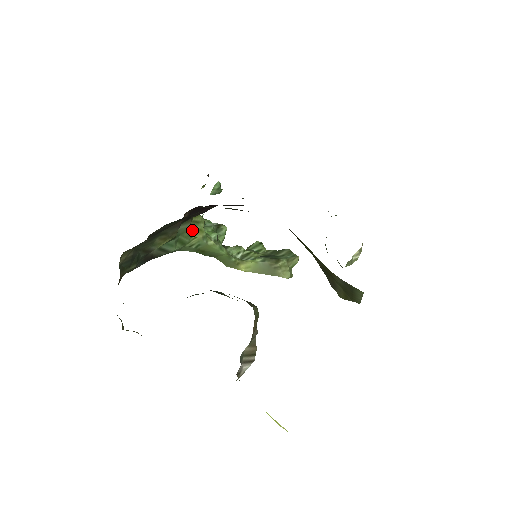
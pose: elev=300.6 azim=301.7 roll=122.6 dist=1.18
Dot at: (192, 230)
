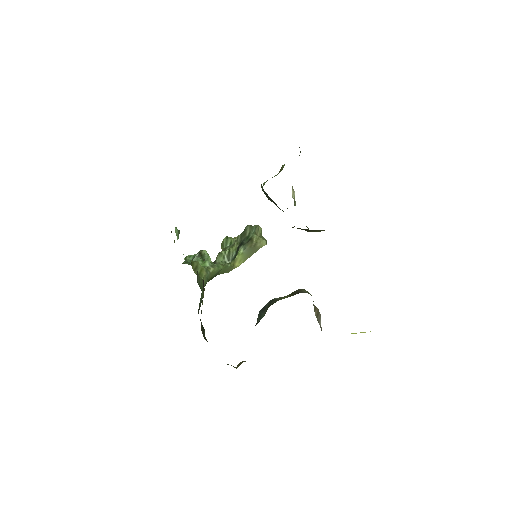
Dot at: (199, 275)
